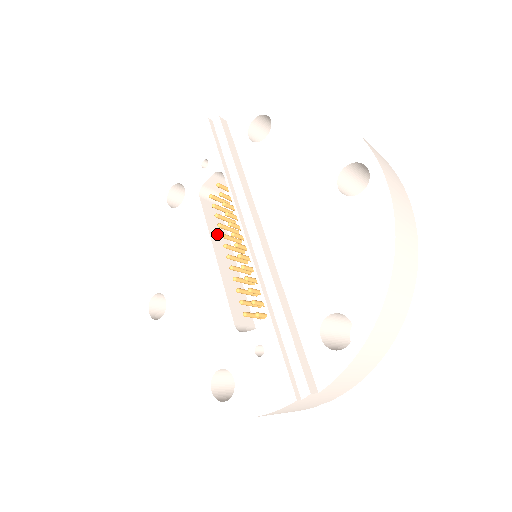
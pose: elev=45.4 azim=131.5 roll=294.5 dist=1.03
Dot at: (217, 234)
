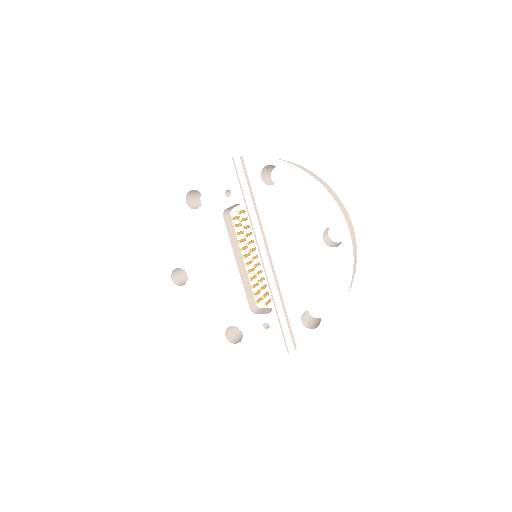
Dot at: (234, 243)
